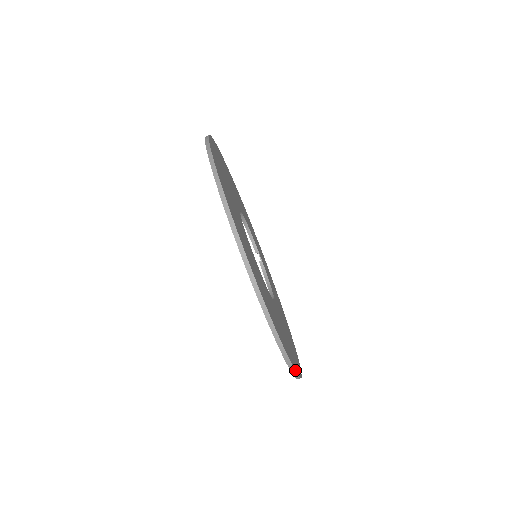
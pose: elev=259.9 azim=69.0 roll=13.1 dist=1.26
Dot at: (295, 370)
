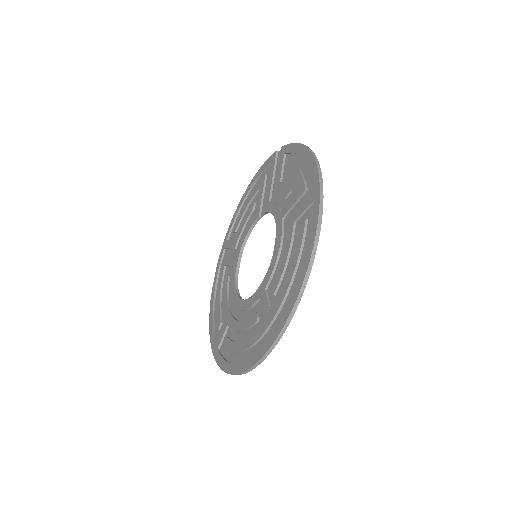
Dot at: occluded
